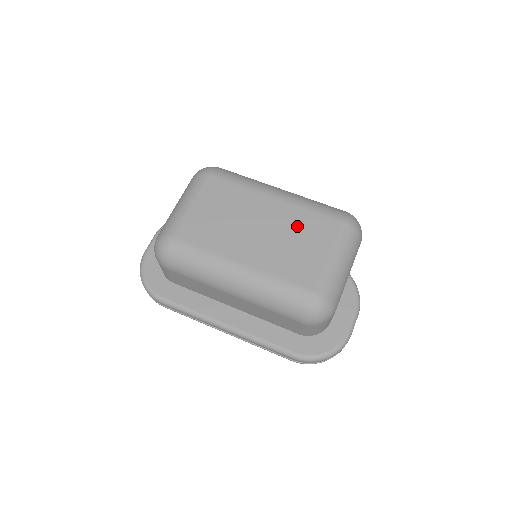
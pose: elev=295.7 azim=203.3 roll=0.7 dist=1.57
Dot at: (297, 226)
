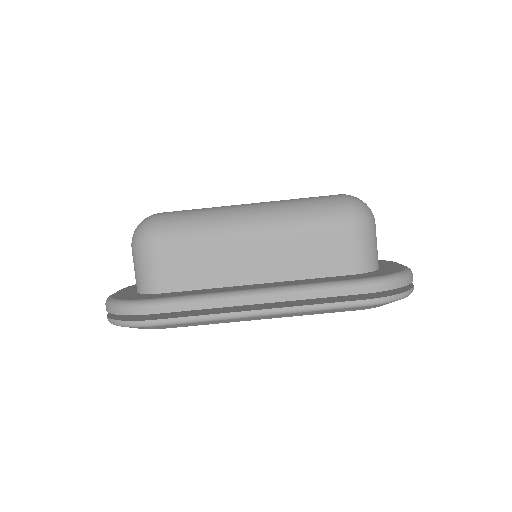
Dot at: occluded
